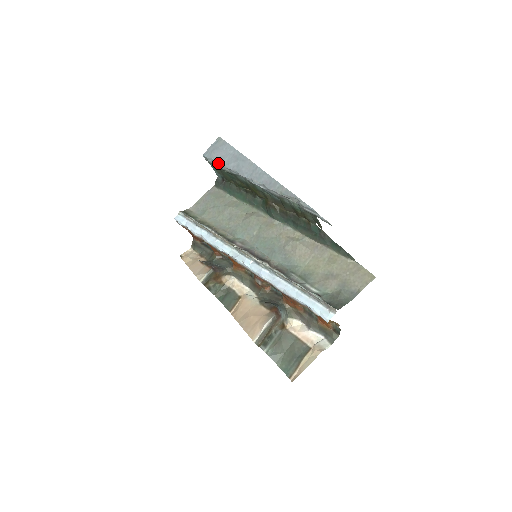
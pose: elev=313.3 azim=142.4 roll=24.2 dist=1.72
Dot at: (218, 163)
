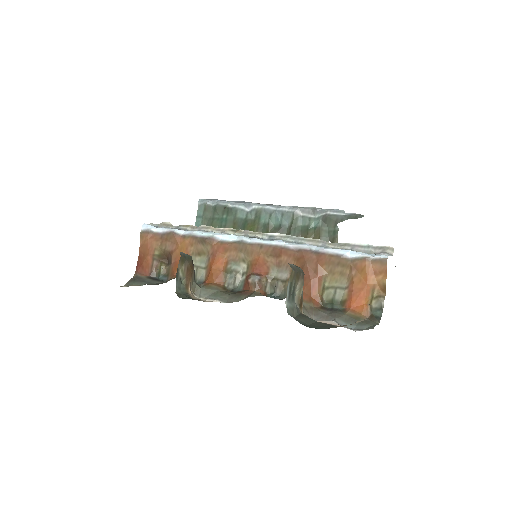
Dot at: (219, 201)
